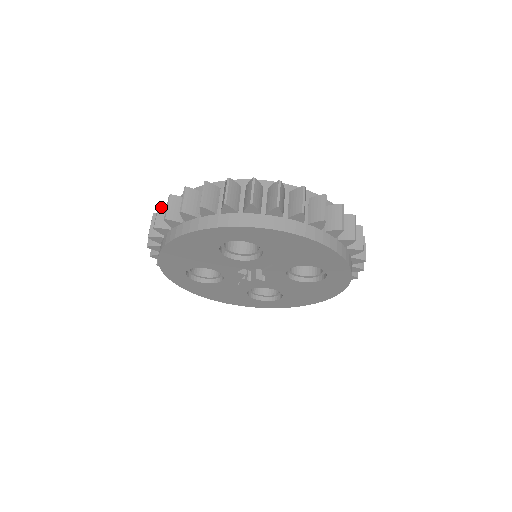
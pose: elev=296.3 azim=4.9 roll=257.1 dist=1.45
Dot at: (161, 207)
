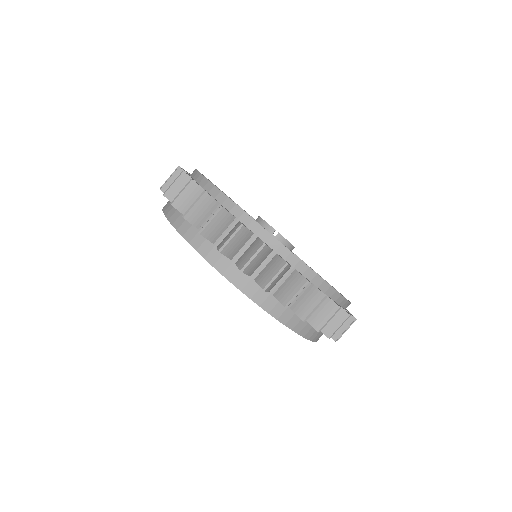
Dot at: occluded
